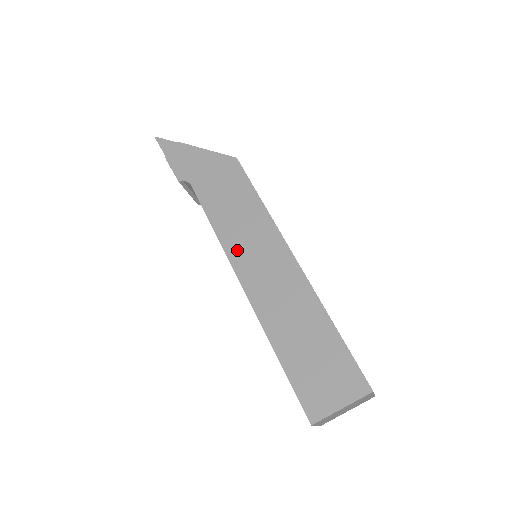
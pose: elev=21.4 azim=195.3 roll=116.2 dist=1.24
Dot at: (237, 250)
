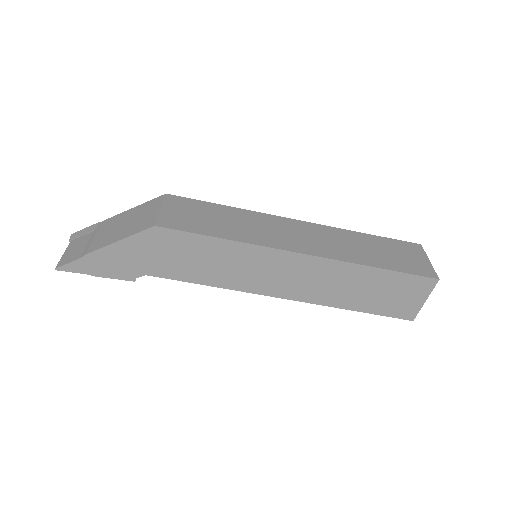
Dot at: (252, 284)
